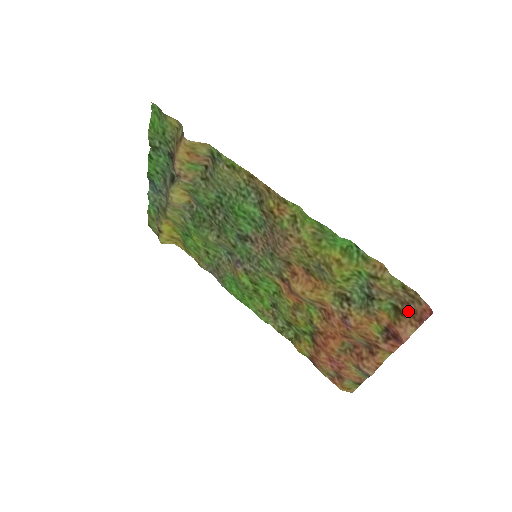
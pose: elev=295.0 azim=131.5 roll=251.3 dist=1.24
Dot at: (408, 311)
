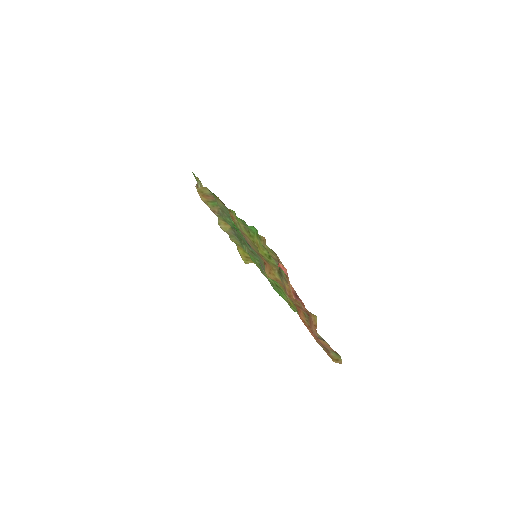
Dot at: occluded
